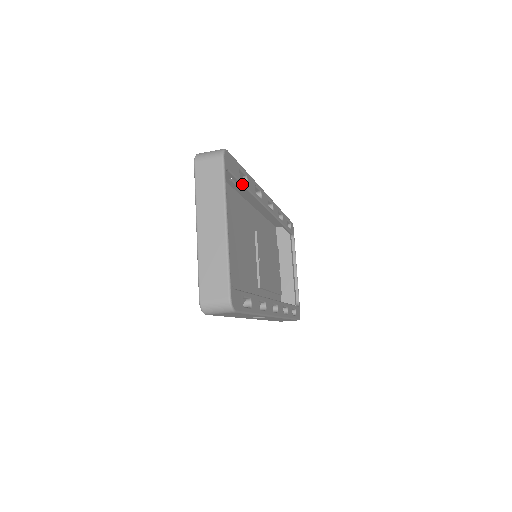
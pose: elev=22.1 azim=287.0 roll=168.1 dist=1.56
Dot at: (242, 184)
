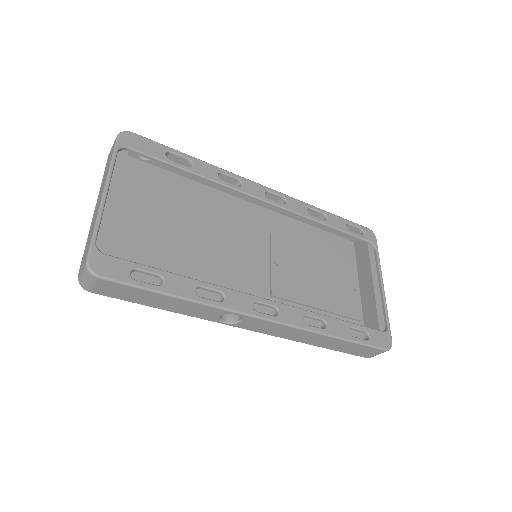
Dot at: (173, 165)
